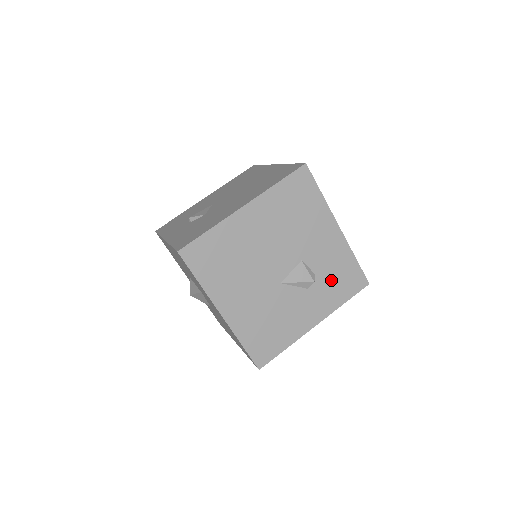
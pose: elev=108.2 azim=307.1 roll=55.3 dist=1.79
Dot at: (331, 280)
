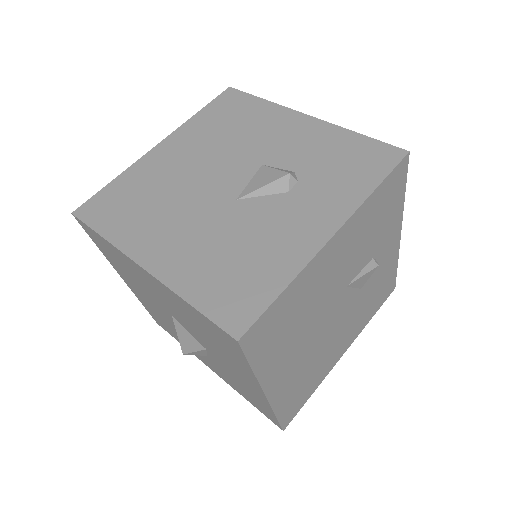
Dot at: (328, 170)
